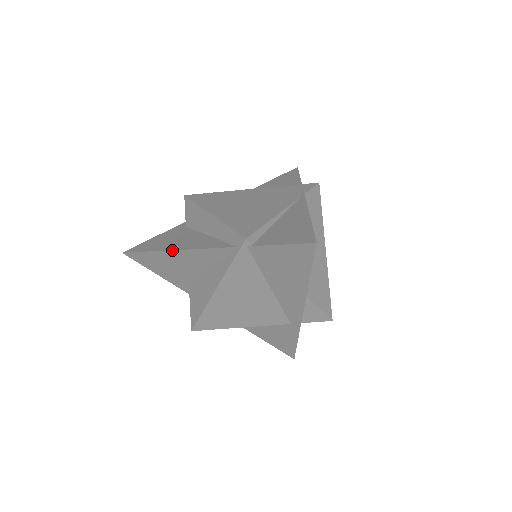
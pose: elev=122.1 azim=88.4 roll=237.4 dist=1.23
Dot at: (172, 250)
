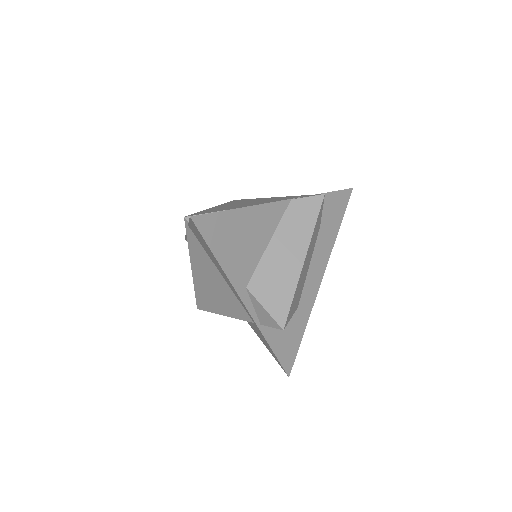
Dot at: occluded
